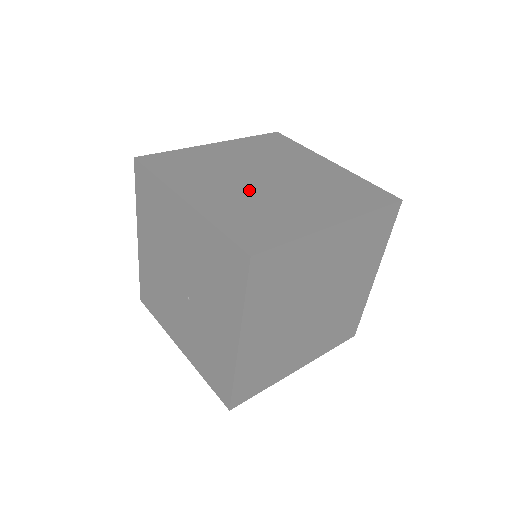
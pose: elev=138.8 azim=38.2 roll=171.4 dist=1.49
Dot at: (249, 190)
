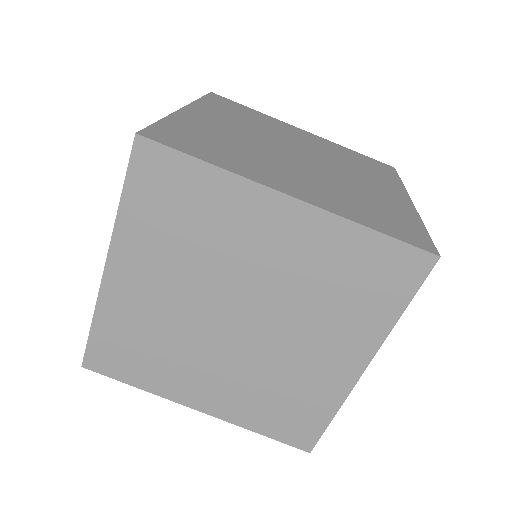
Dot at: (258, 142)
